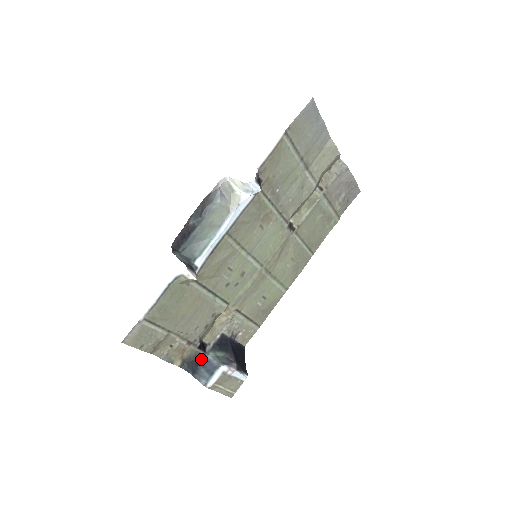
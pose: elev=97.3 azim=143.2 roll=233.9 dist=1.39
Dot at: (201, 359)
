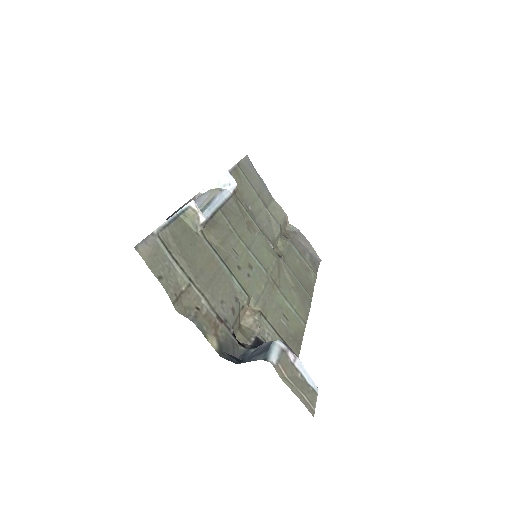
Dot at: (243, 356)
